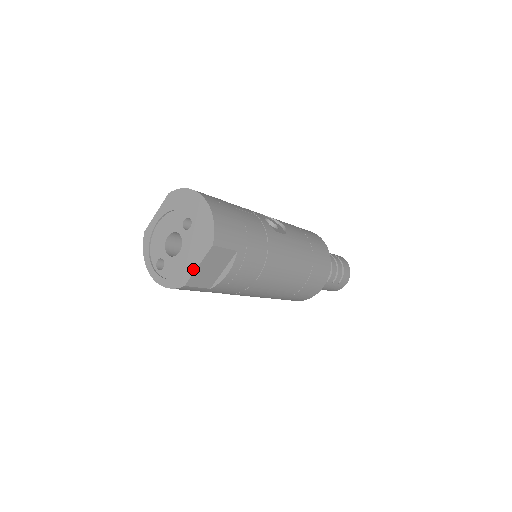
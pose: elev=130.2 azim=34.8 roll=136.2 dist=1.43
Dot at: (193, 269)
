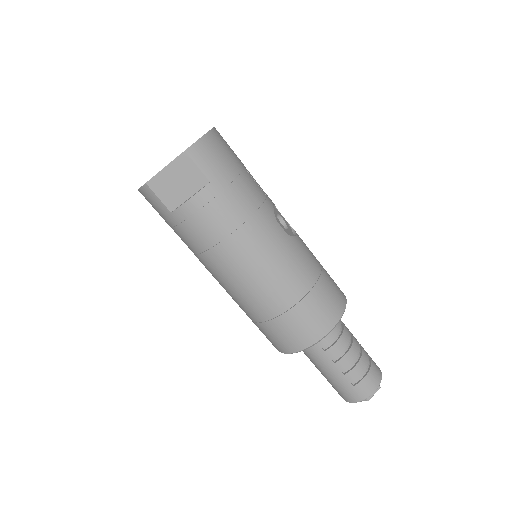
Dot at: (161, 170)
